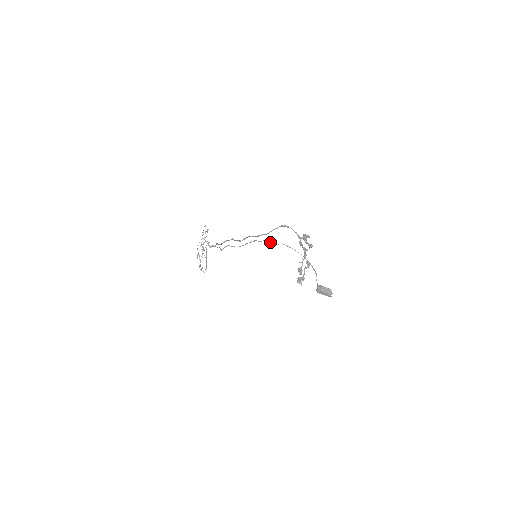
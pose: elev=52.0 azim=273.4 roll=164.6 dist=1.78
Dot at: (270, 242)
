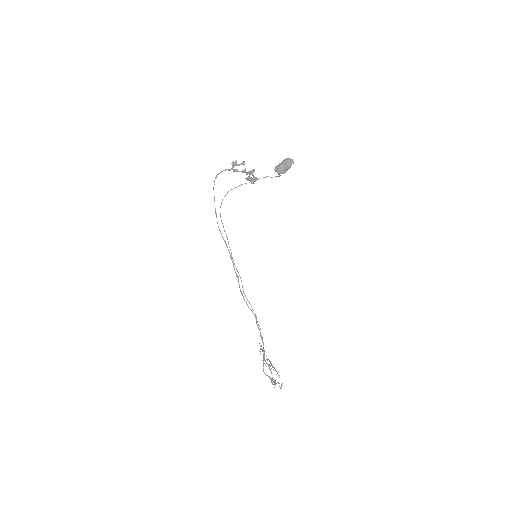
Dot at: occluded
